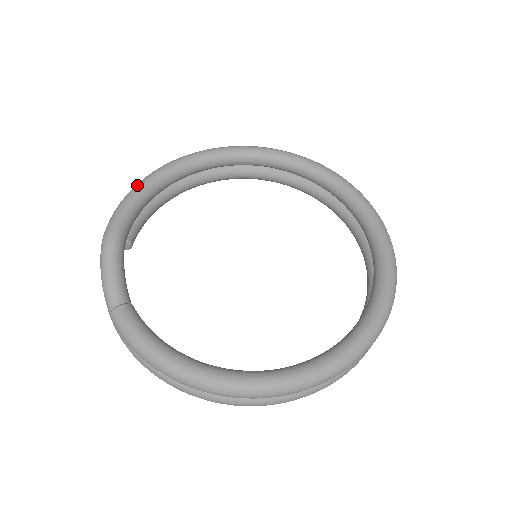
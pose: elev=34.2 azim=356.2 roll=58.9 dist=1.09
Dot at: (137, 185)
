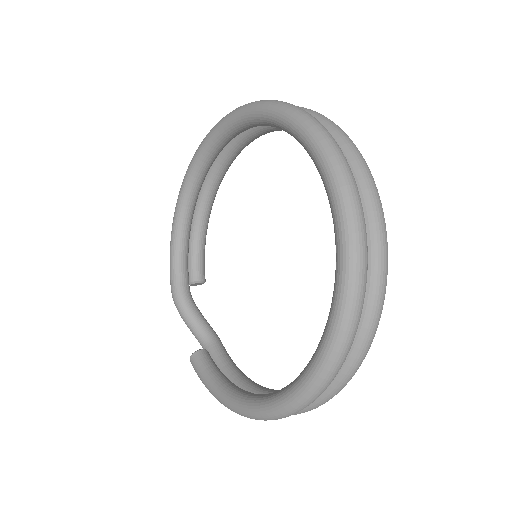
Dot at: occluded
